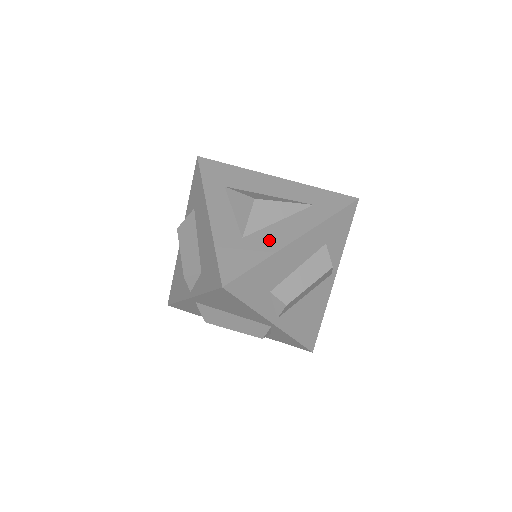
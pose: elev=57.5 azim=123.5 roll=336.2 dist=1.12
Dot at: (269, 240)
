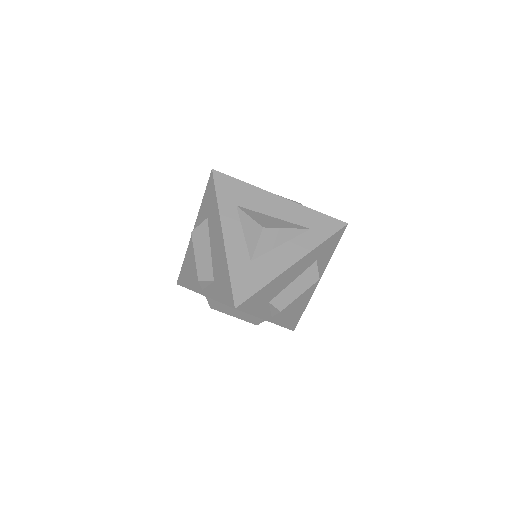
Dot at: (272, 264)
